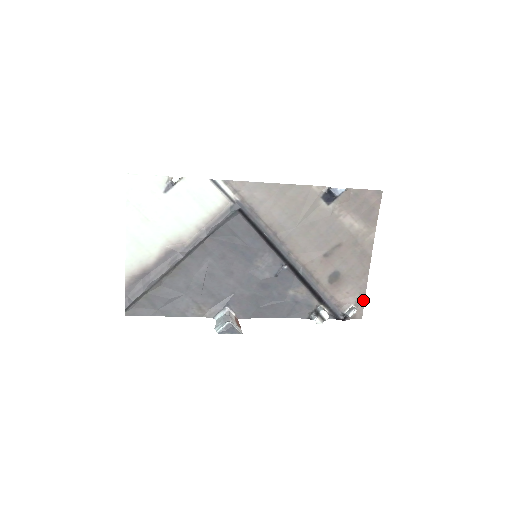
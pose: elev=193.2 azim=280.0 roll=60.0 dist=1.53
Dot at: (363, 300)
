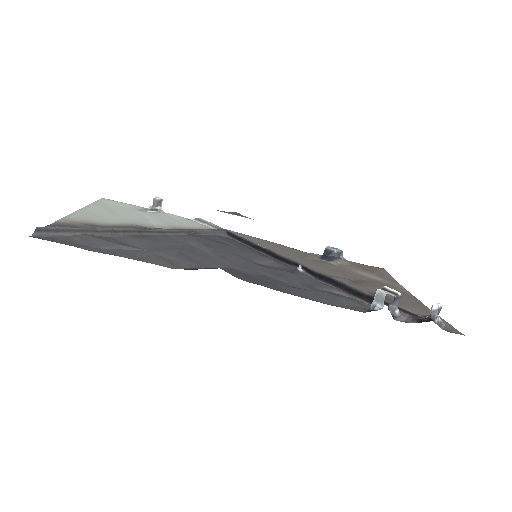
Dot at: (444, 322)
